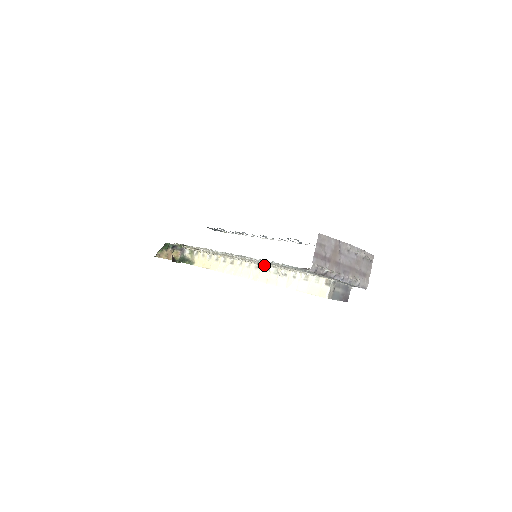
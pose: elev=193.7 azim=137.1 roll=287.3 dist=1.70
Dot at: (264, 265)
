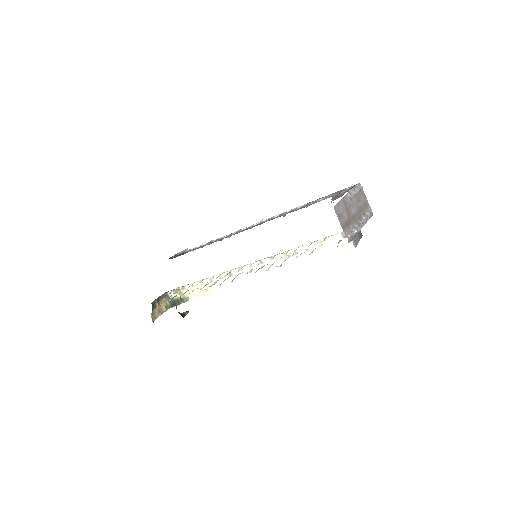
Dot at: (267, 258)
